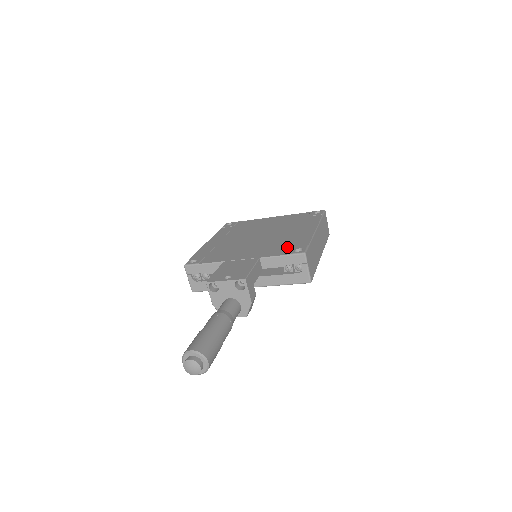
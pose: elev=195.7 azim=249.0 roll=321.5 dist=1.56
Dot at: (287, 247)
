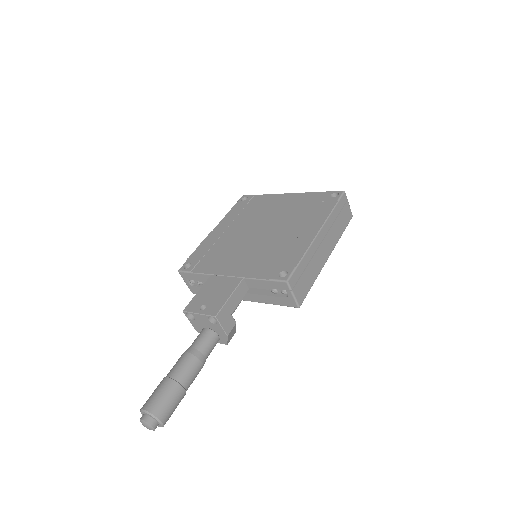
Dot at: (275, 264)
